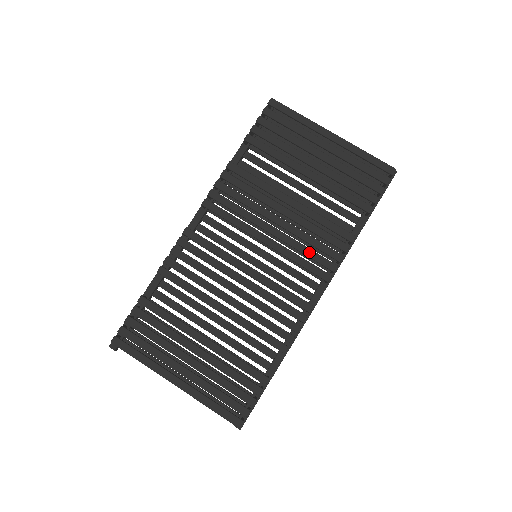
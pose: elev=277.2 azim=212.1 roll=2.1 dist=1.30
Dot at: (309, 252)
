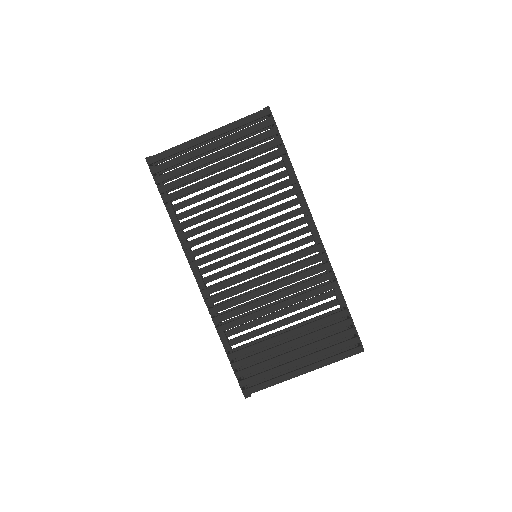
Dot at: (282, 218)
